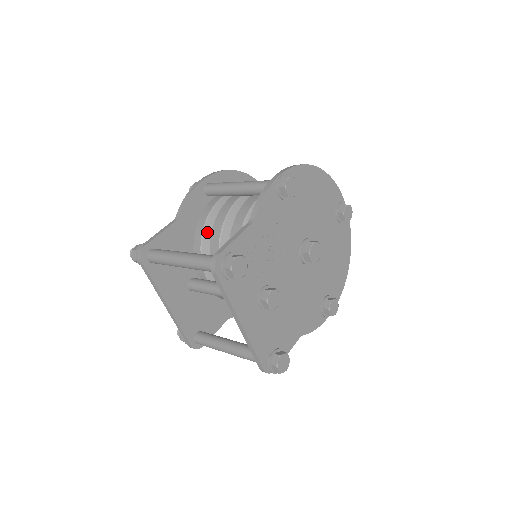
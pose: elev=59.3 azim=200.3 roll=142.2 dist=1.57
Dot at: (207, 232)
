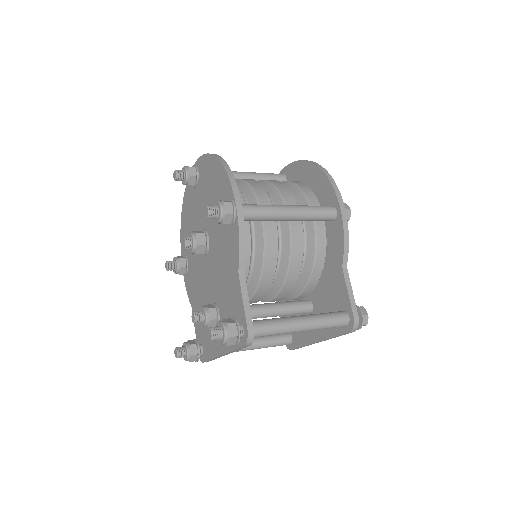
Dot at: occluded
